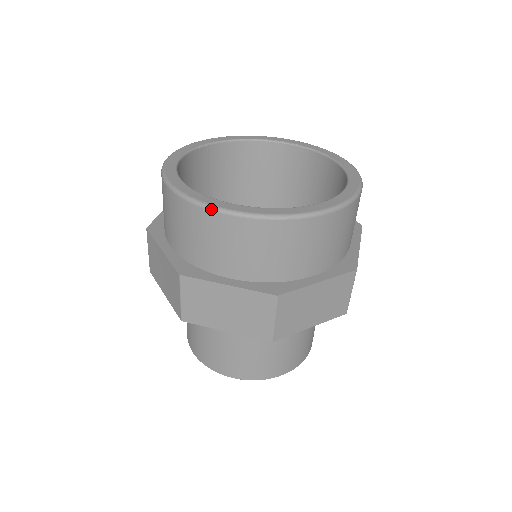
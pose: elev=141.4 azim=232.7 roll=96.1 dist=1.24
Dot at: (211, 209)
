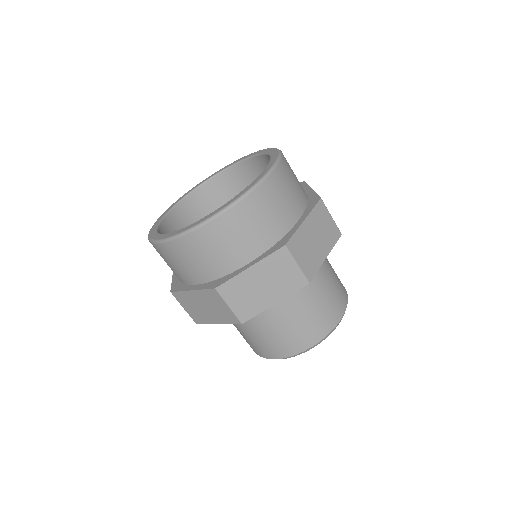
Dot at: (155, 243)
